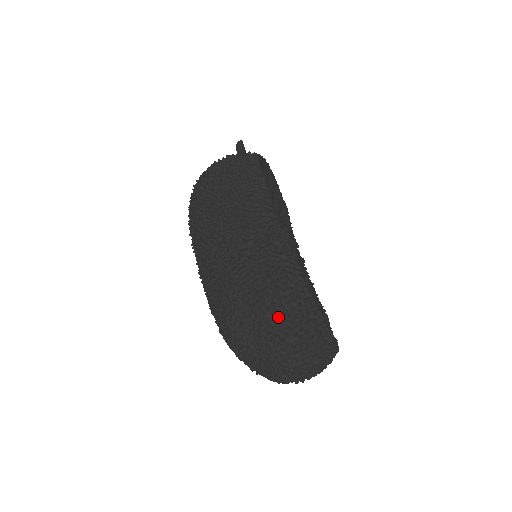
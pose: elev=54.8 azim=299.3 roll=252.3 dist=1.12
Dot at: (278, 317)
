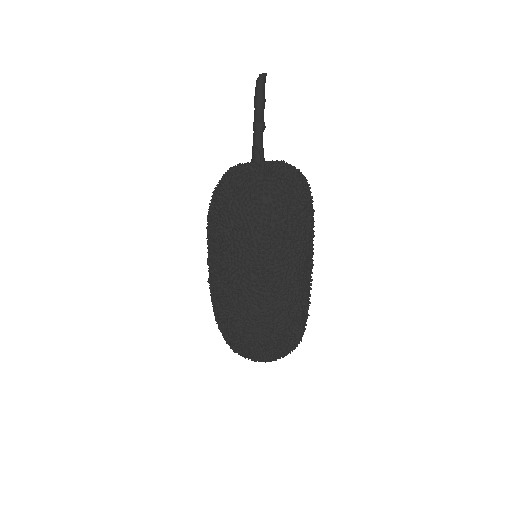
Dot at: (284, 352)
